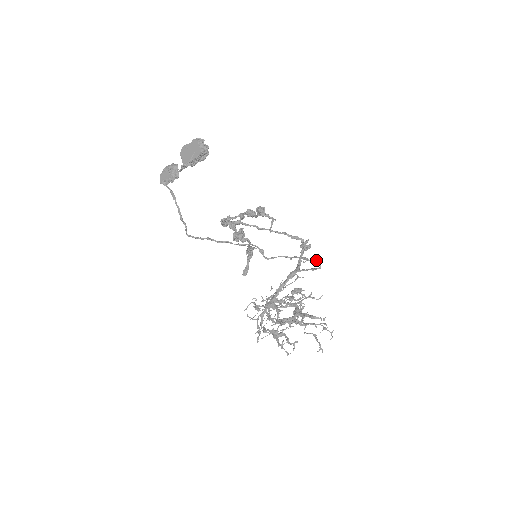
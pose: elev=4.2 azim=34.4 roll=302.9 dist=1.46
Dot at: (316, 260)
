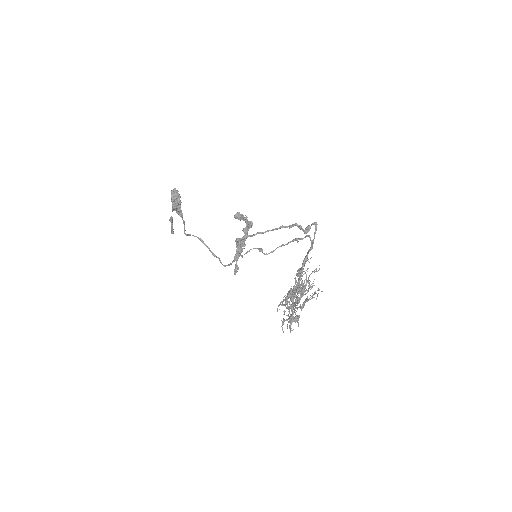
Dot at: (306, 235)
